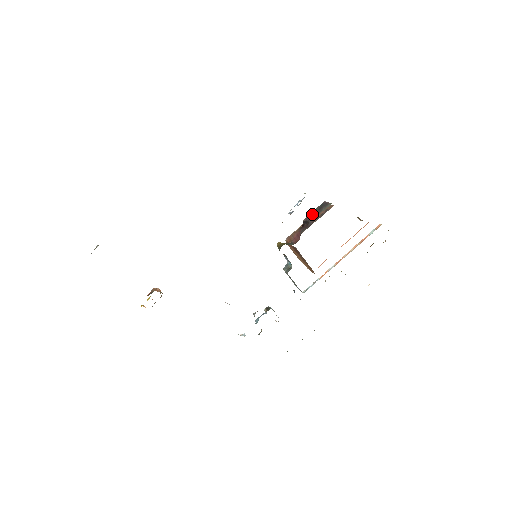
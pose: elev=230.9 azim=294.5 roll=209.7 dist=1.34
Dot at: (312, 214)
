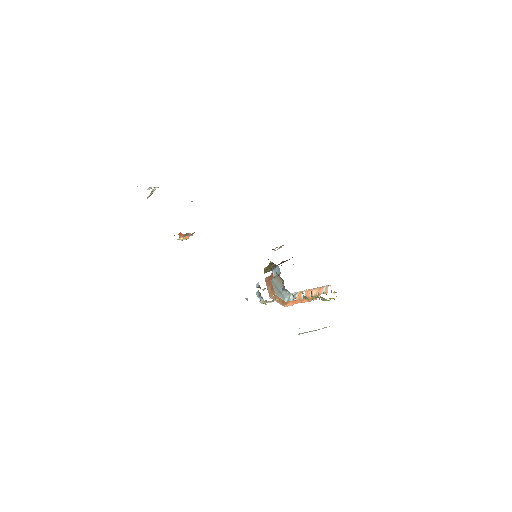
Dot at: occluded
